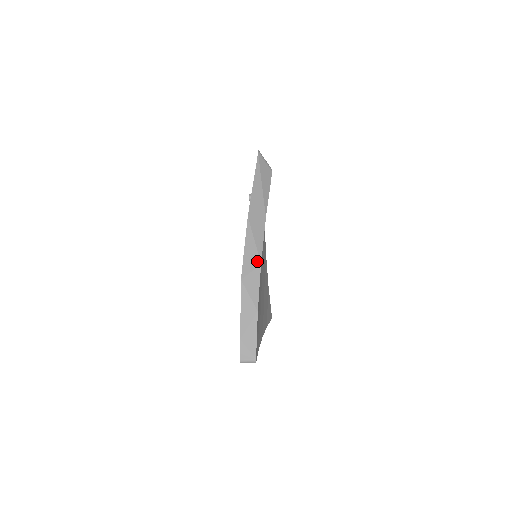
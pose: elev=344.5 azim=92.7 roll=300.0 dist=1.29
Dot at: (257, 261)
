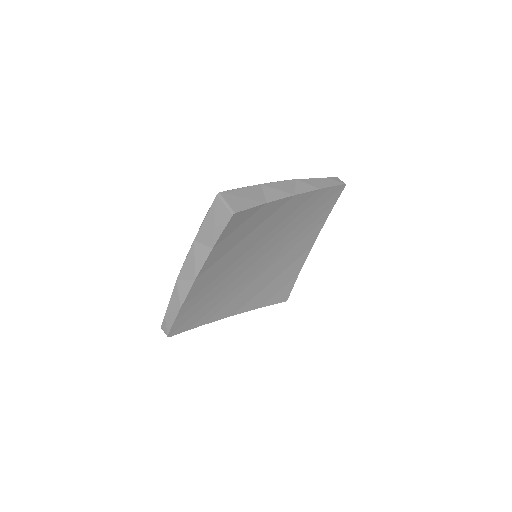
Dot at: (193, 275)
